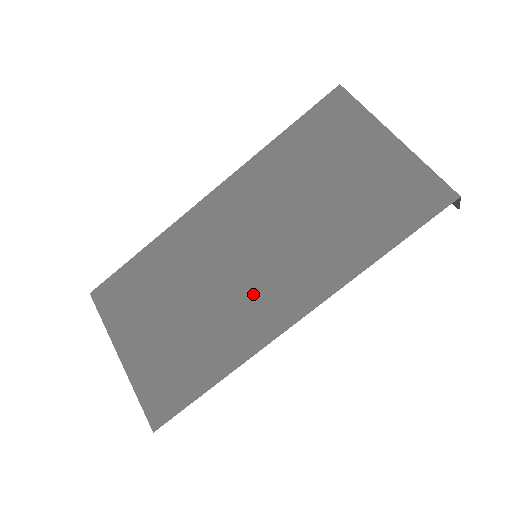
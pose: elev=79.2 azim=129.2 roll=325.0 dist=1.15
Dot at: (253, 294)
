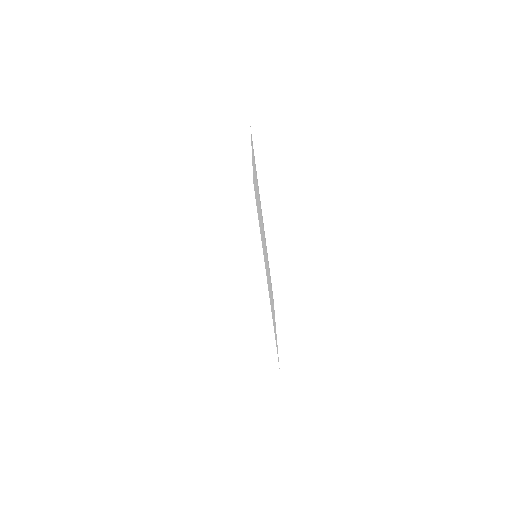
Dot at: occluded
